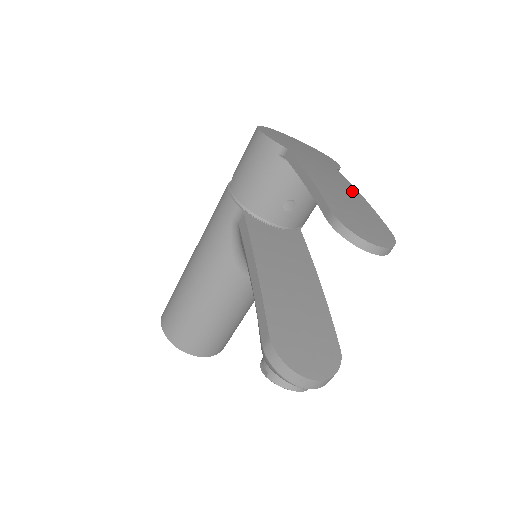
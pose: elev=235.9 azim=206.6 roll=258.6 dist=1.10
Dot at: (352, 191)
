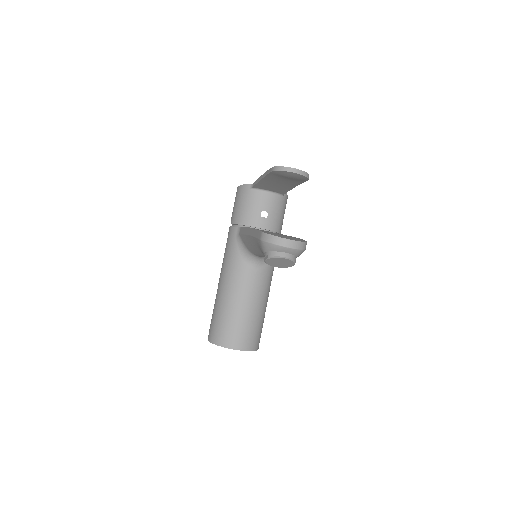
Dot at: occluded
